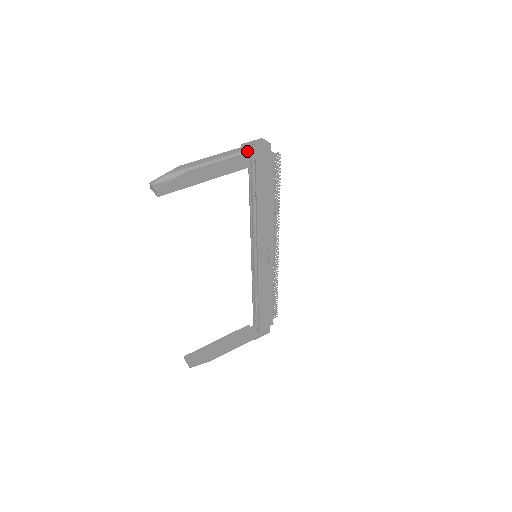
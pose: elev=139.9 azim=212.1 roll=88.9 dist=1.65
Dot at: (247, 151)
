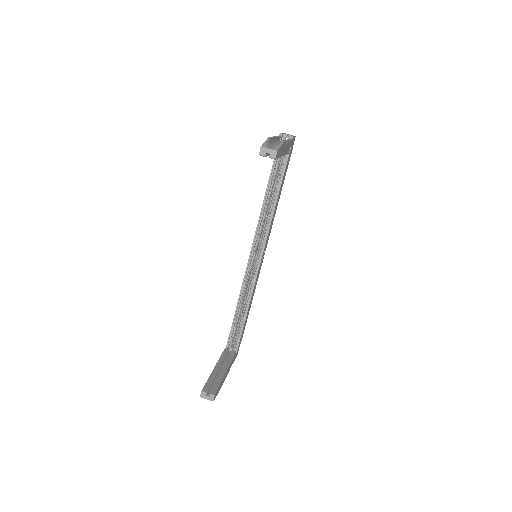
Dot at: (281, 140)
